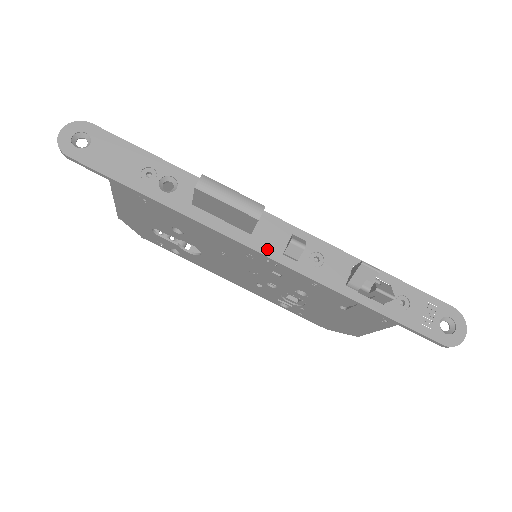
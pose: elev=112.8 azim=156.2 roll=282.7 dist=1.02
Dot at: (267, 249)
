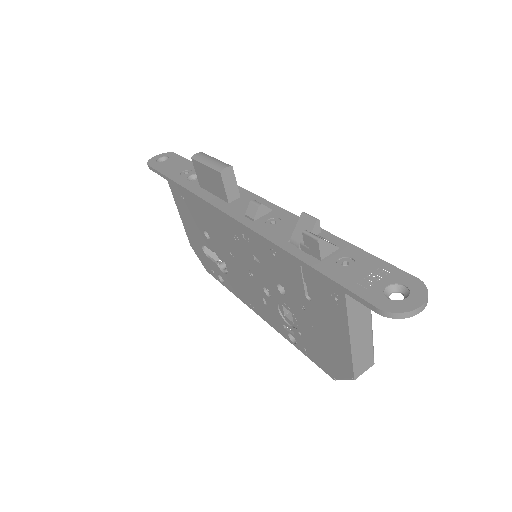
Dot at: (234, 212)
